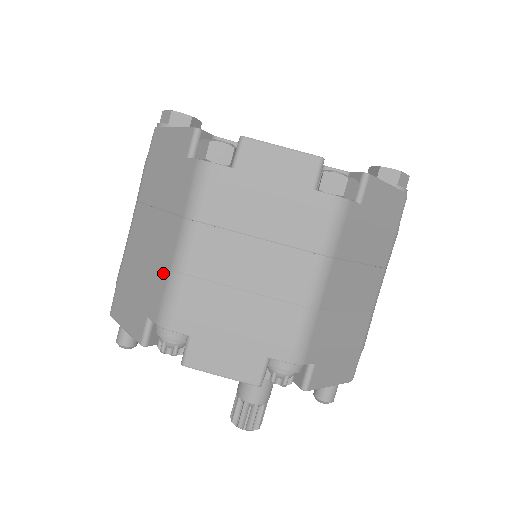
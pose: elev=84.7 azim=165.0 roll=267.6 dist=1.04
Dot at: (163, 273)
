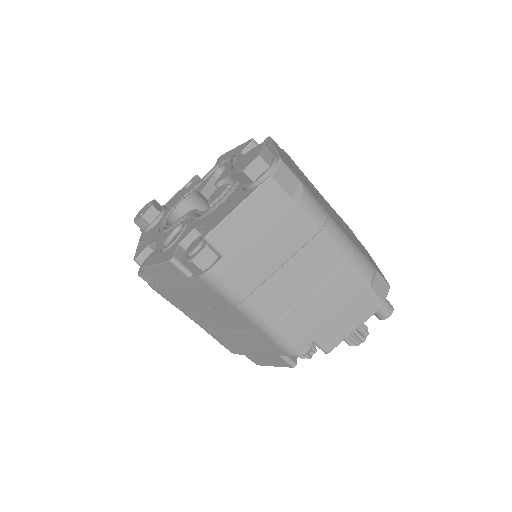
Dot at: occluded
